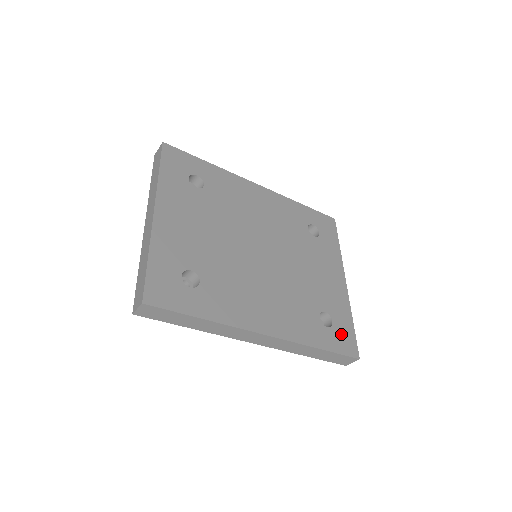
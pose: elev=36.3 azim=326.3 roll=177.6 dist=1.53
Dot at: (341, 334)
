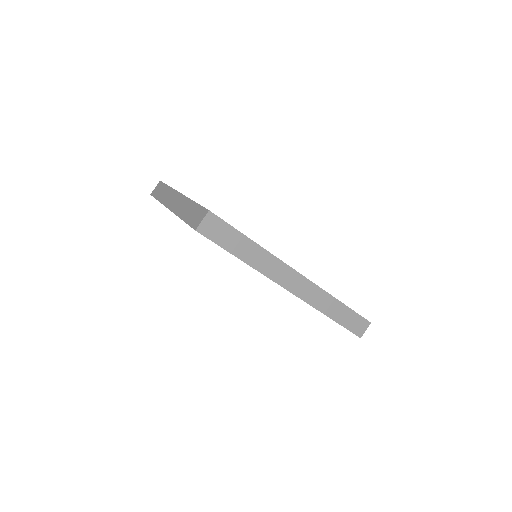
Dot at: occluded
